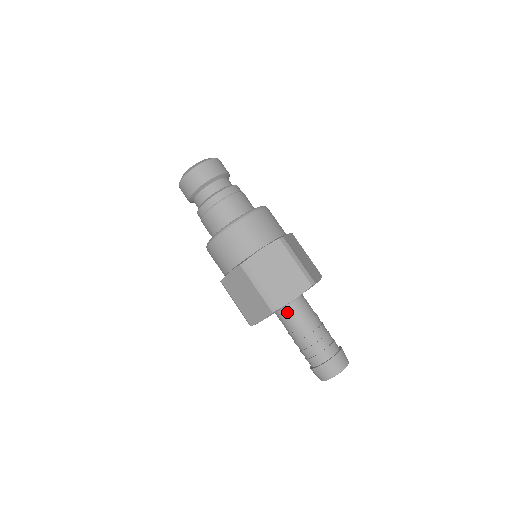
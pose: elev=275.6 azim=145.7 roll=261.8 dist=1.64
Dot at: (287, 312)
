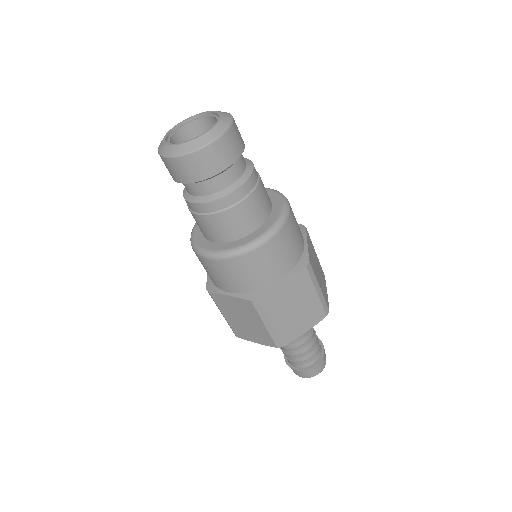
Dot at: occluded
